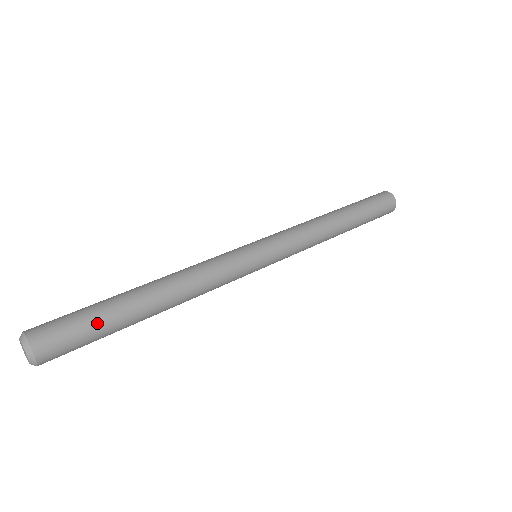
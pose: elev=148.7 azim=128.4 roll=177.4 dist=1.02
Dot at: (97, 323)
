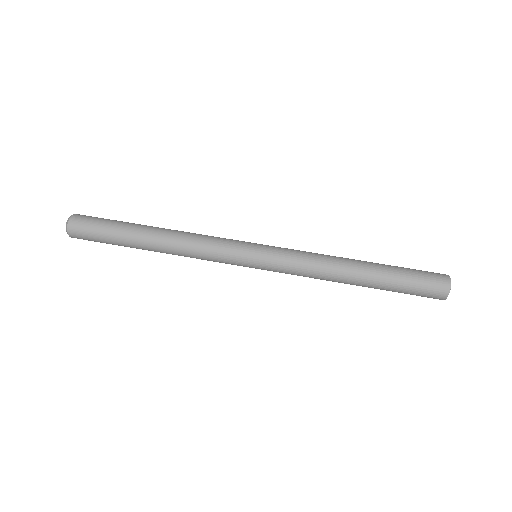
Dot at: (108, 236)
